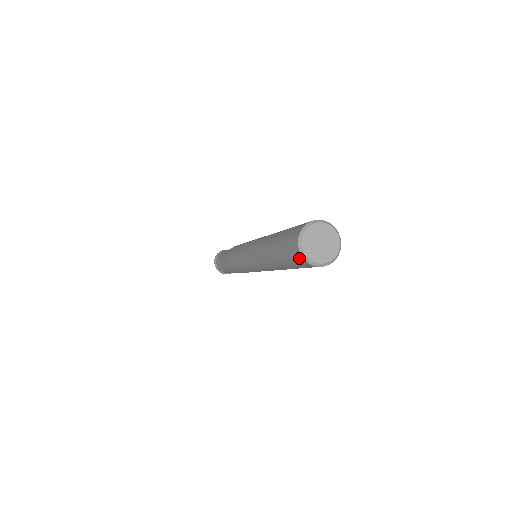
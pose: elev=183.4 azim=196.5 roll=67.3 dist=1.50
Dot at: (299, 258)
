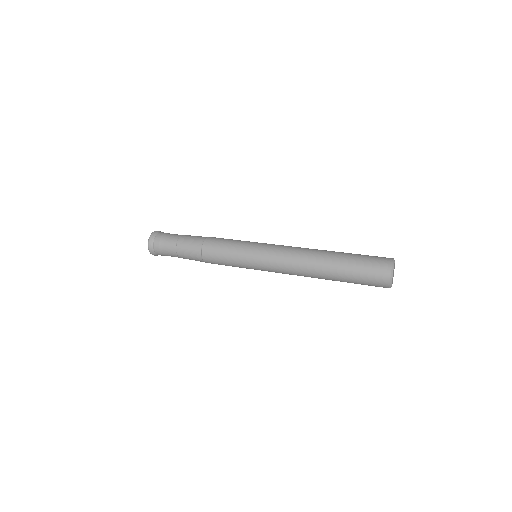
Dot at: (384, 277)
